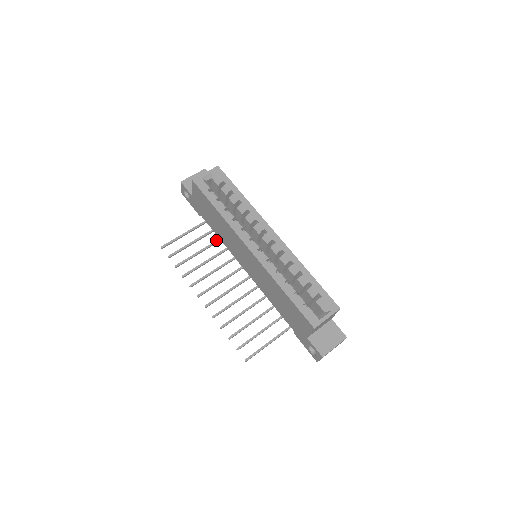
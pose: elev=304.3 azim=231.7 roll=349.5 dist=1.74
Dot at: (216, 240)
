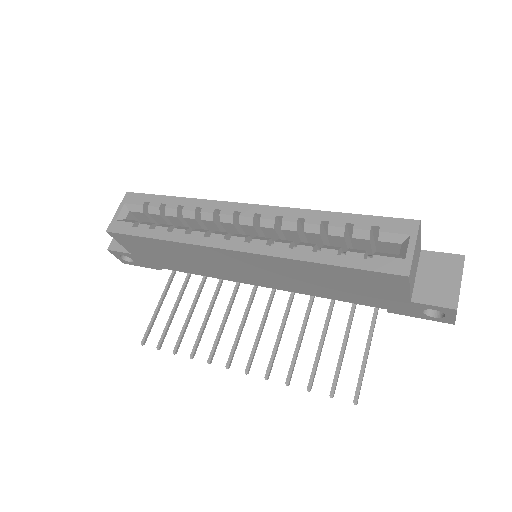
Dot at: occluded
